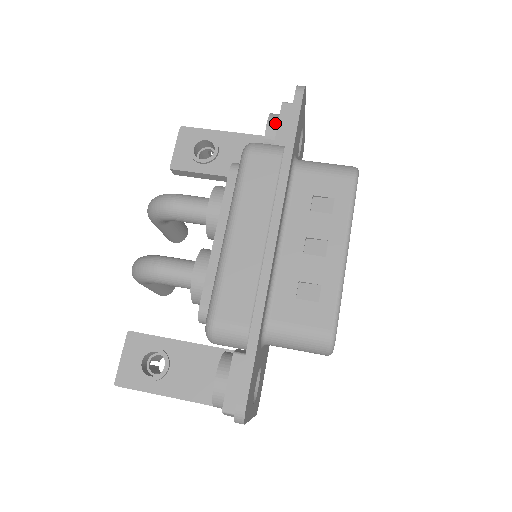
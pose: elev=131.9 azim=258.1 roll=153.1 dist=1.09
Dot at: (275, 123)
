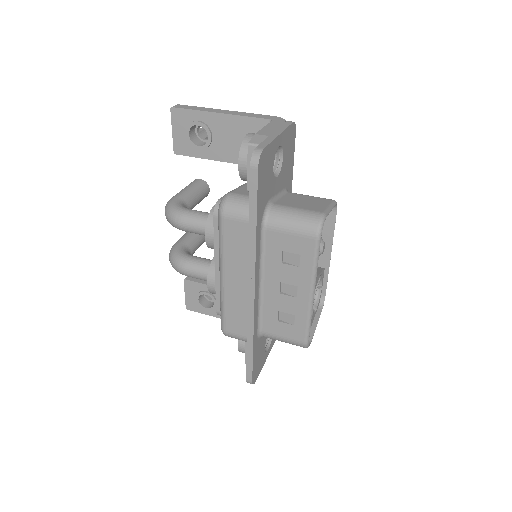
Dot at: (246, 163)
